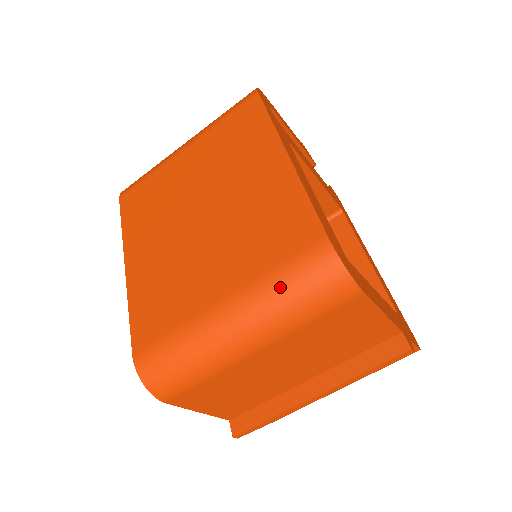
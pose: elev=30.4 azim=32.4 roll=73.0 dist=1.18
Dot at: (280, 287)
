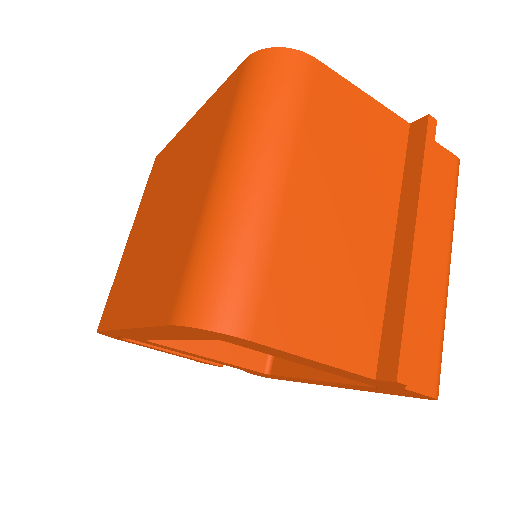
Dot at: (244, 108)
